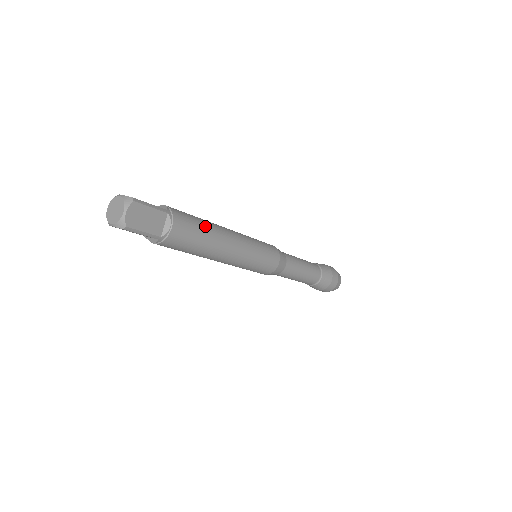
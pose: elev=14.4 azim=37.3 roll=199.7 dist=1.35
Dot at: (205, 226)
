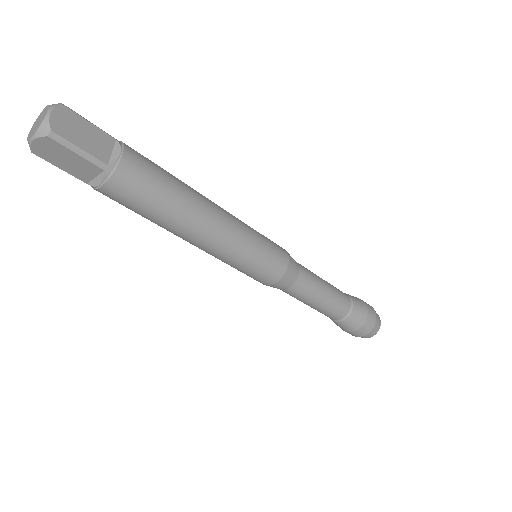
Dot at: (174, 176)
